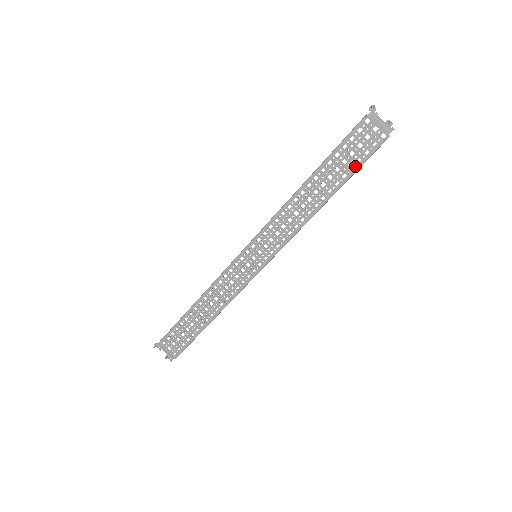
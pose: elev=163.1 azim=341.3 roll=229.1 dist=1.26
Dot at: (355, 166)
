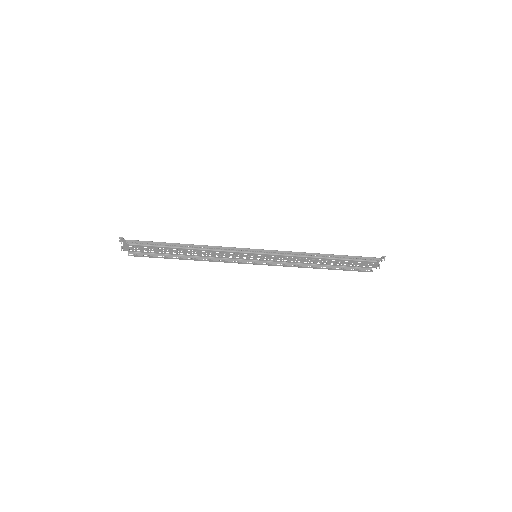
Dot at: (348, 269)
